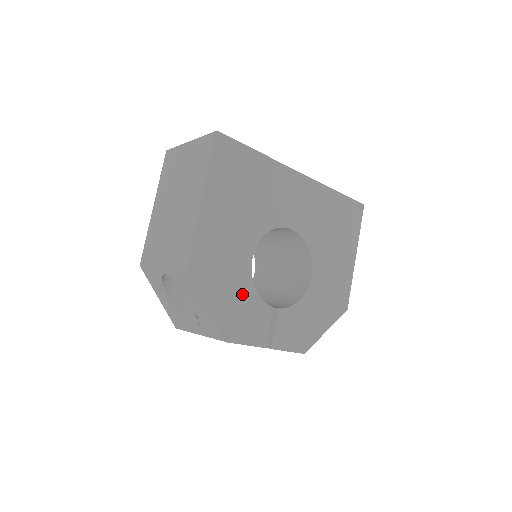
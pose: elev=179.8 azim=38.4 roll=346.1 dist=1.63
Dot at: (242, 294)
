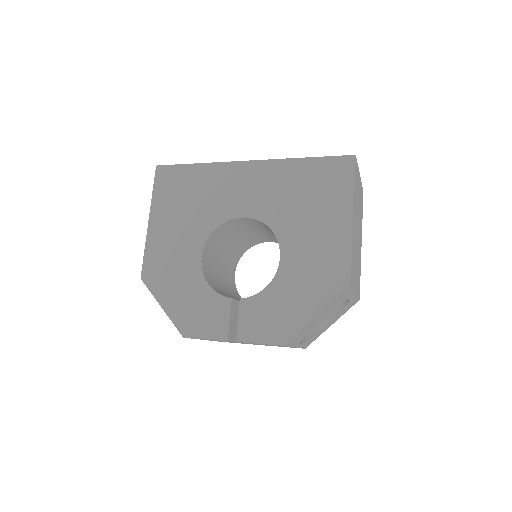
Dot at: (194, 291)
